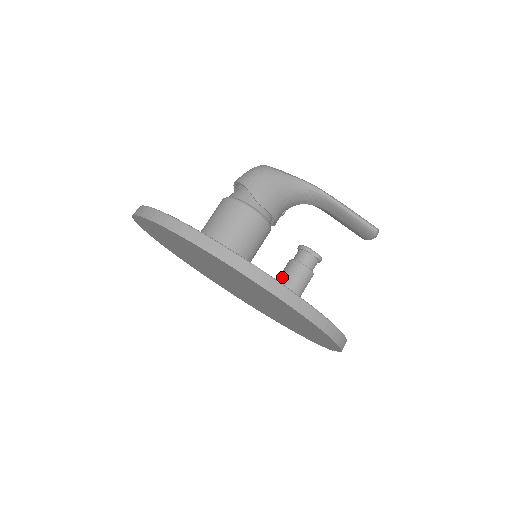
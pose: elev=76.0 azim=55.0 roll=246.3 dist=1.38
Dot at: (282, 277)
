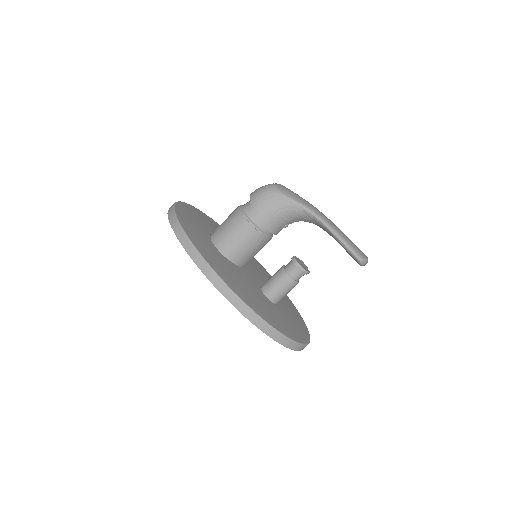
Dot at: (270, 278)
